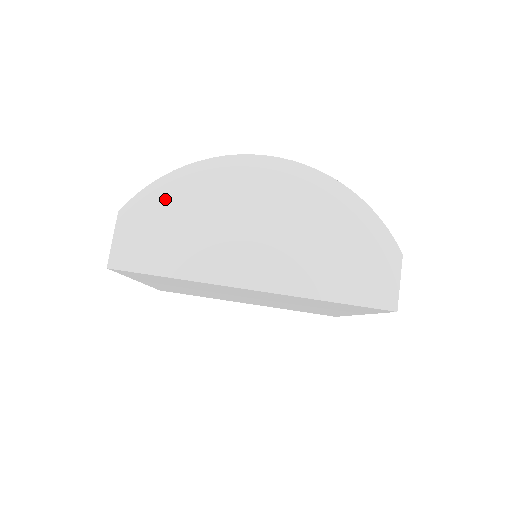
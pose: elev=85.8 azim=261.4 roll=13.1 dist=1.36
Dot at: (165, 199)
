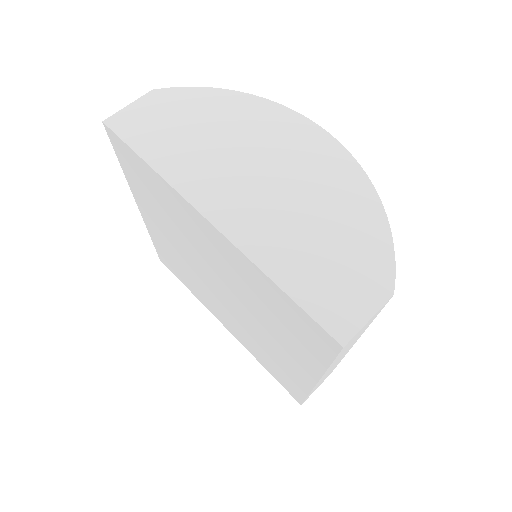
Dot at: (199, 104)
